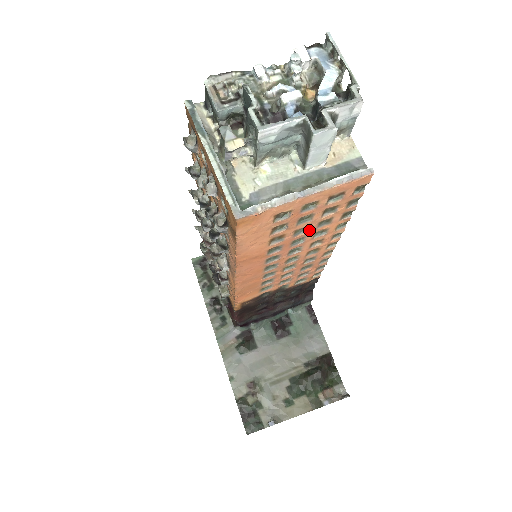
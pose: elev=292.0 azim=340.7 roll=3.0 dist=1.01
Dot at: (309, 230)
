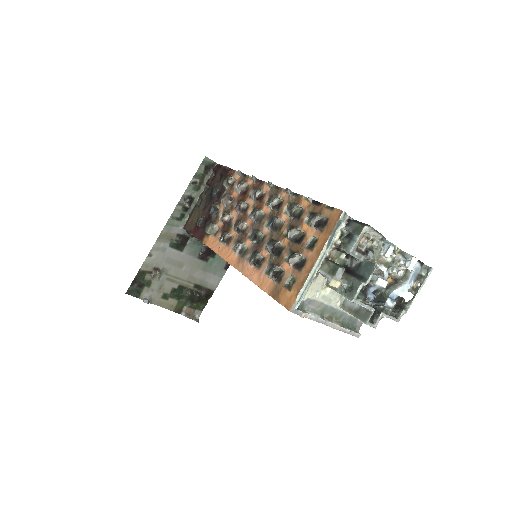
Dot at: occluded
